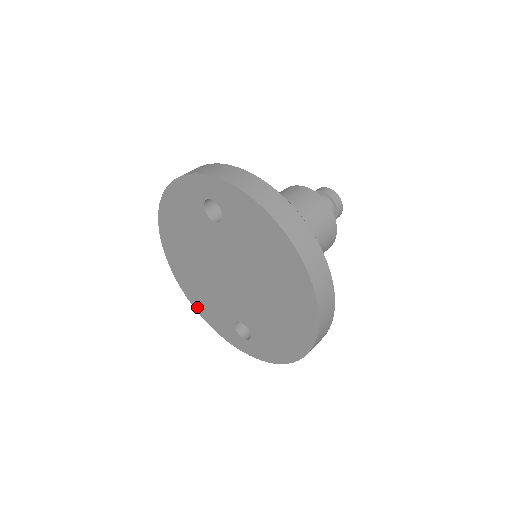
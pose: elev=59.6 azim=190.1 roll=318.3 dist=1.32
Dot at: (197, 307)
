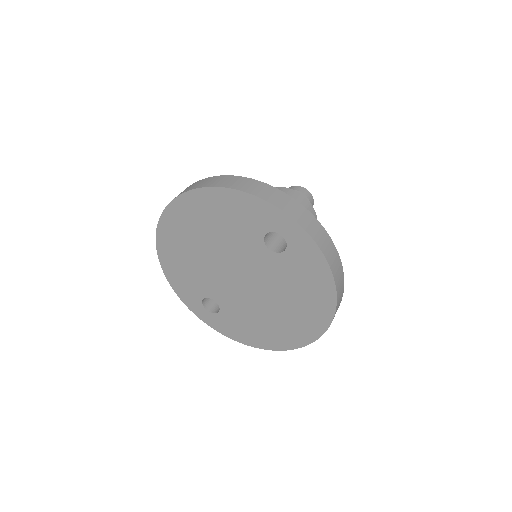
Dot at: (164, 263)
